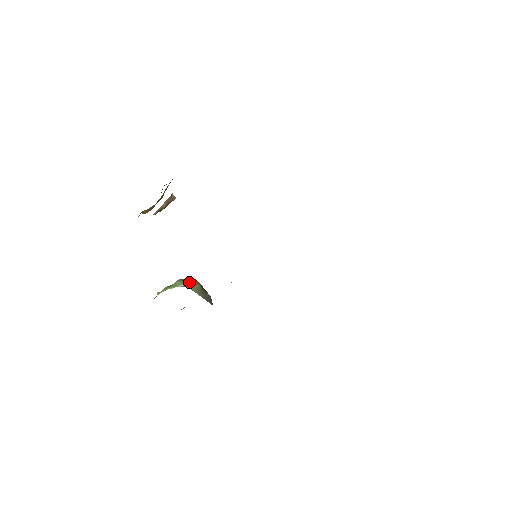
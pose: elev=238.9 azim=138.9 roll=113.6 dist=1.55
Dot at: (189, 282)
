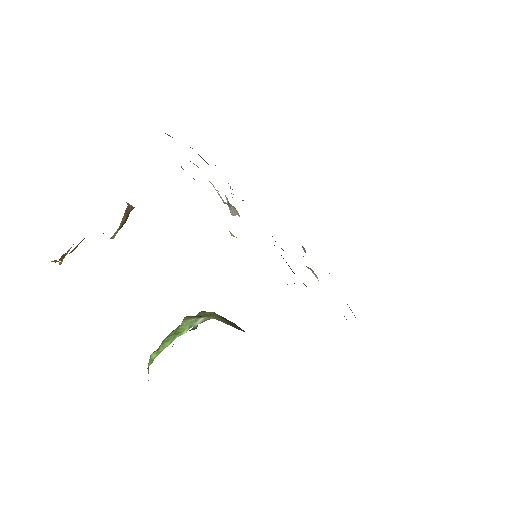
Dot at: (200, 316)
